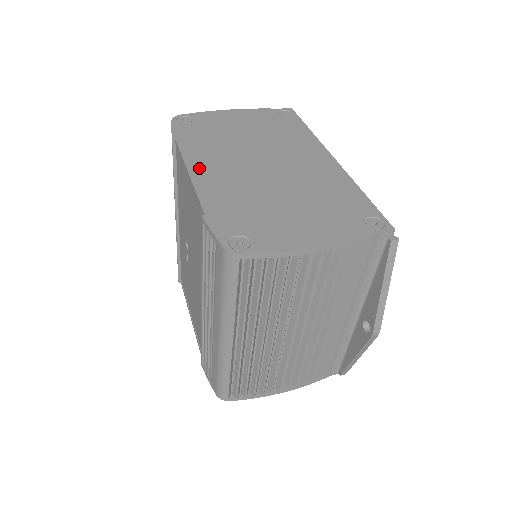
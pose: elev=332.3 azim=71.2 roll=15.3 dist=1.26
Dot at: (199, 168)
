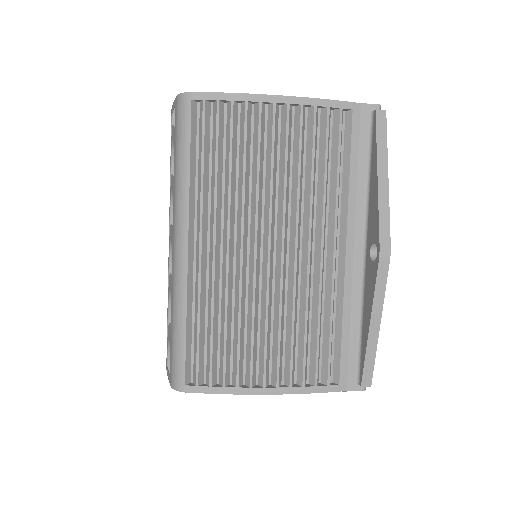
Dot at: occluded
